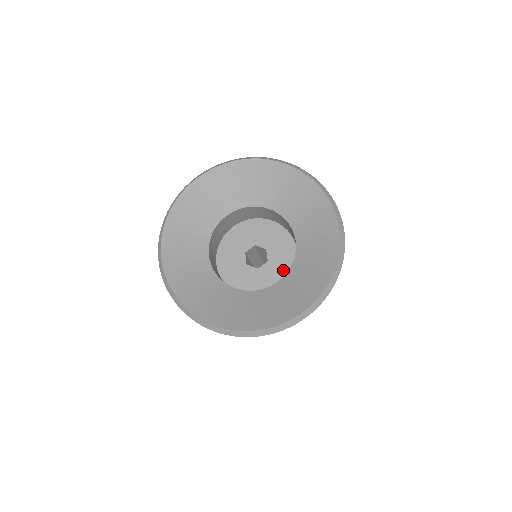
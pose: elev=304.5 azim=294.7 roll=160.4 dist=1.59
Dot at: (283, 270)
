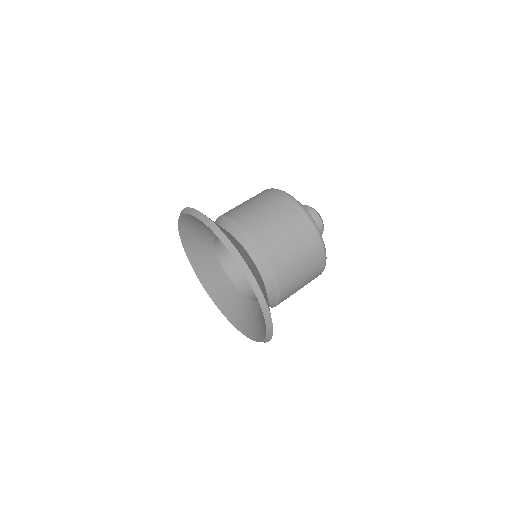
Dot at: occluded
